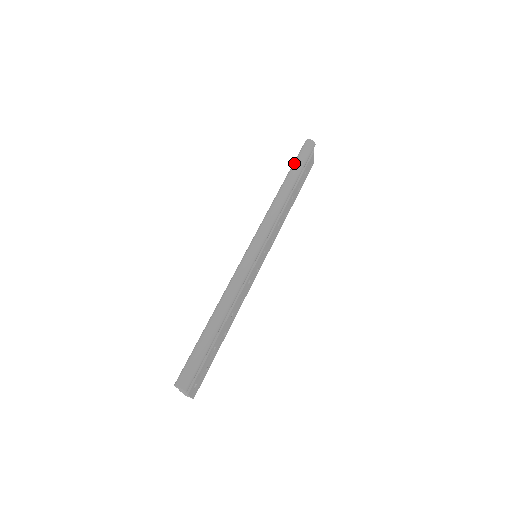
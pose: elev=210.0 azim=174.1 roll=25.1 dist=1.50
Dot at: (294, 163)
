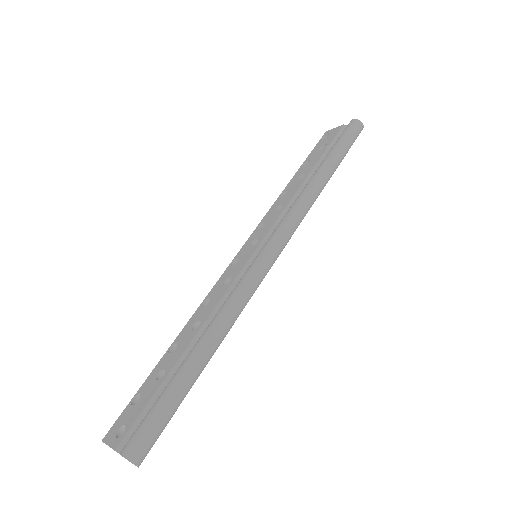
Dot at: (340, 147)
